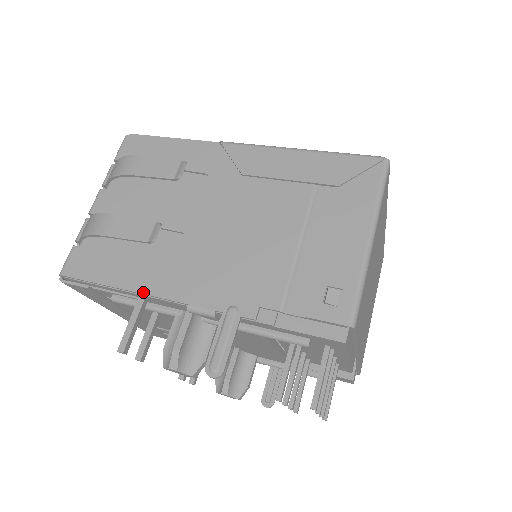
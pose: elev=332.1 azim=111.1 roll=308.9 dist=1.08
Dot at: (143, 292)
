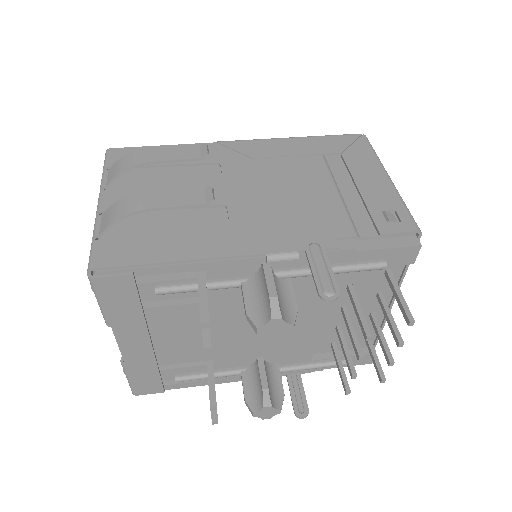
Dot at: (210, 257)
